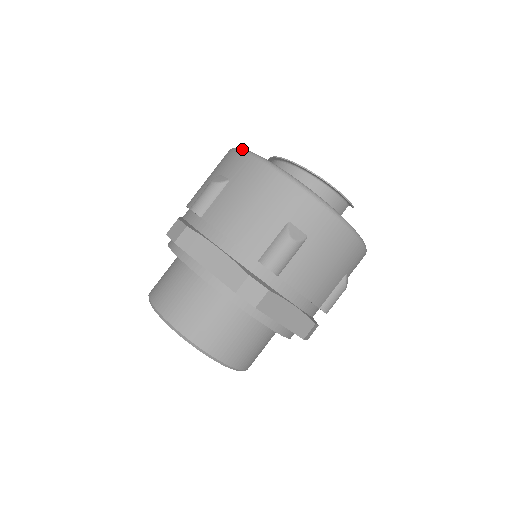
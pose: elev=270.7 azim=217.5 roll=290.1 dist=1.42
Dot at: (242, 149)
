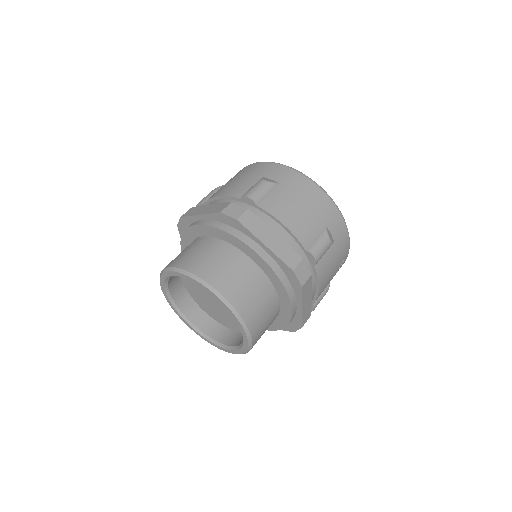
Dot at: occluded
